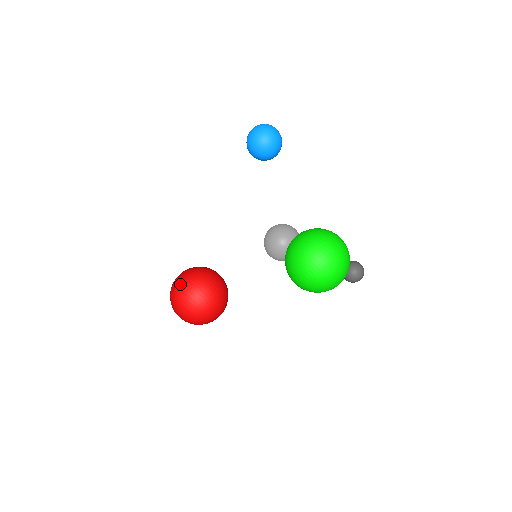
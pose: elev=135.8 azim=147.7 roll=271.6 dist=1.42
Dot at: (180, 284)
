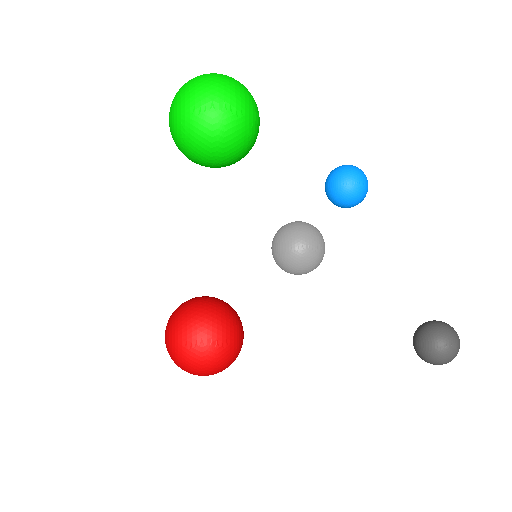
Dot at: occluded
